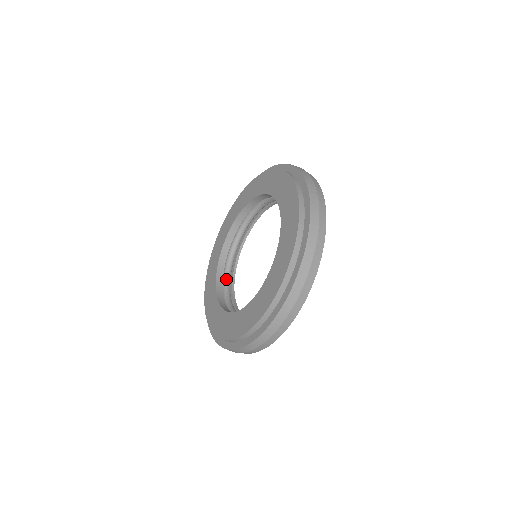
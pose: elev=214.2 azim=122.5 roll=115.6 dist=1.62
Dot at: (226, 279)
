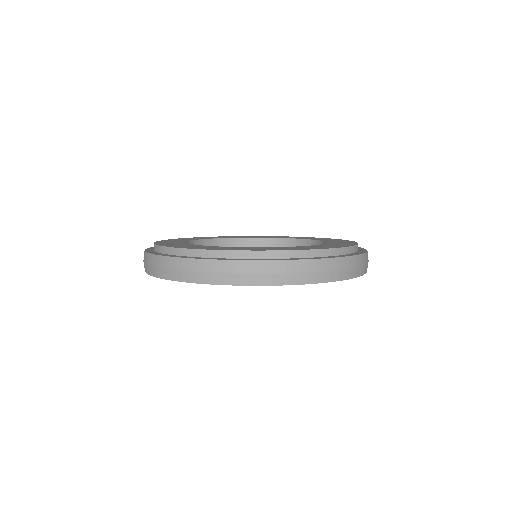
Dot at: occluded
